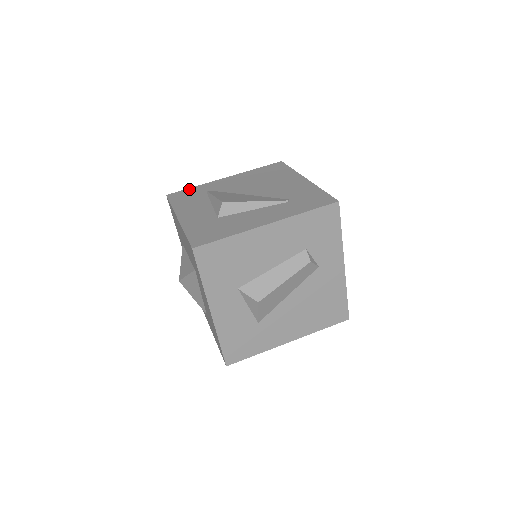
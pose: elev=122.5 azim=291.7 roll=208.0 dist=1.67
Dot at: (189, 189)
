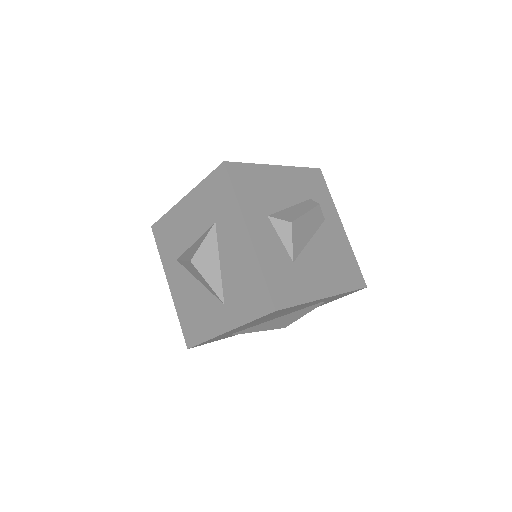
Dot at: occluded
